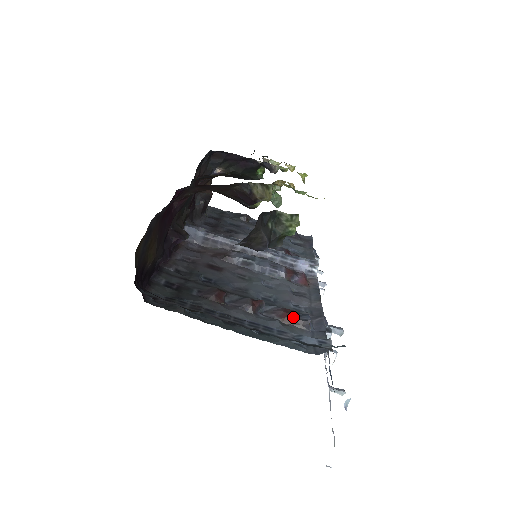
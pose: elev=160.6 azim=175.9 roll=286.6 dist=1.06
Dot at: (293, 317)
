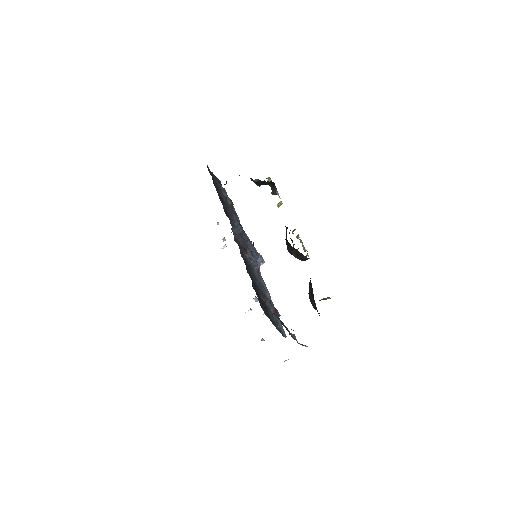
Dot at: (277, 313)
